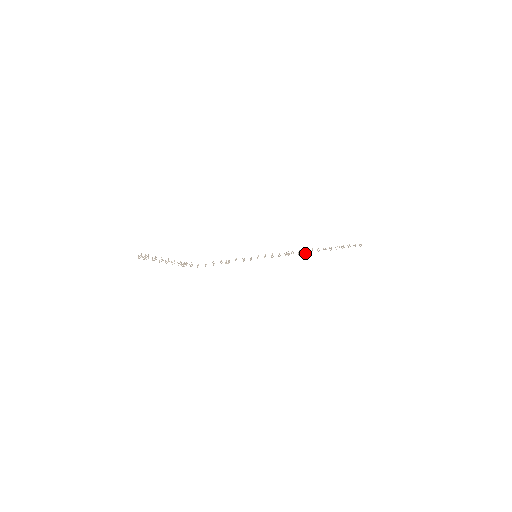
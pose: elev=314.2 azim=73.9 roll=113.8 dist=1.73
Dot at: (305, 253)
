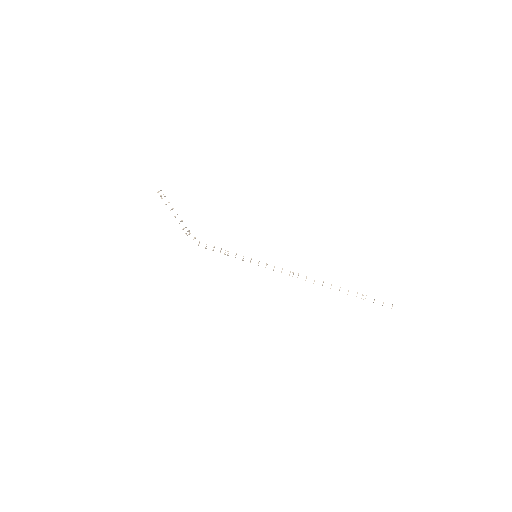
Dot at: (313, 283)
